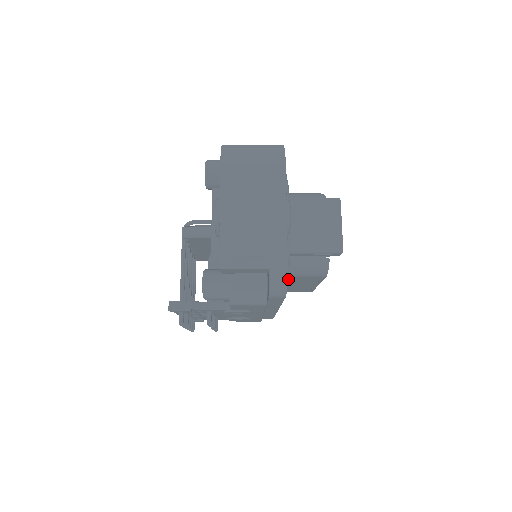
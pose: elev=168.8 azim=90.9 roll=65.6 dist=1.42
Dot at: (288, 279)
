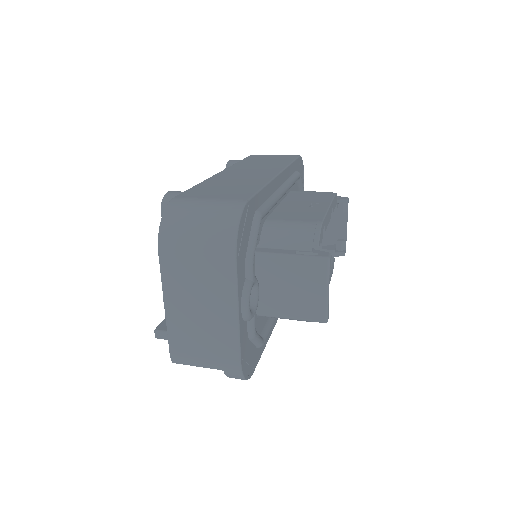
Dot at: (262, 344)
